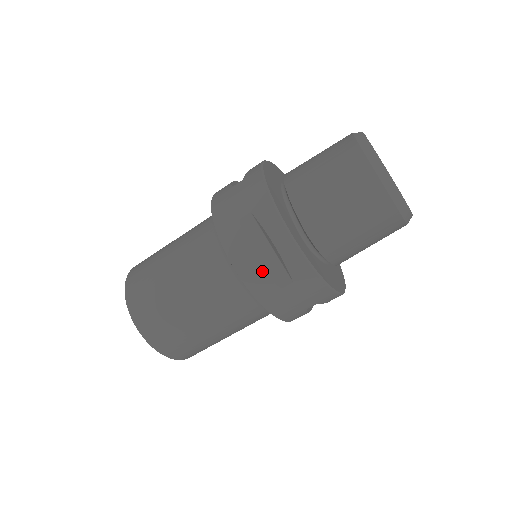
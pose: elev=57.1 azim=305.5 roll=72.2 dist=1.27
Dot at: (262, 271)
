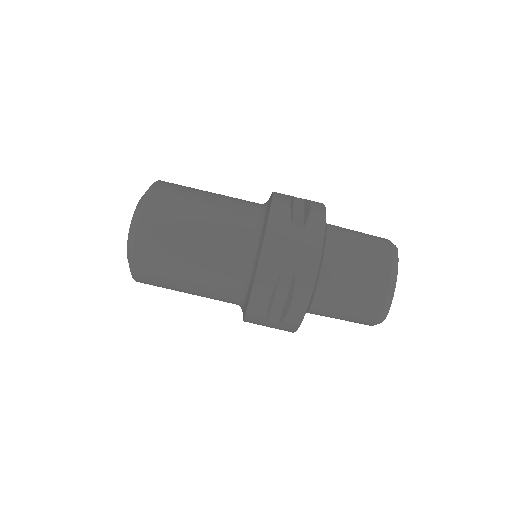
Dot at: (267, 309)
